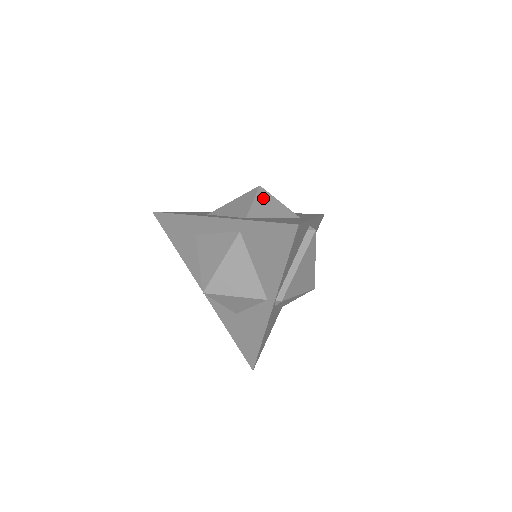
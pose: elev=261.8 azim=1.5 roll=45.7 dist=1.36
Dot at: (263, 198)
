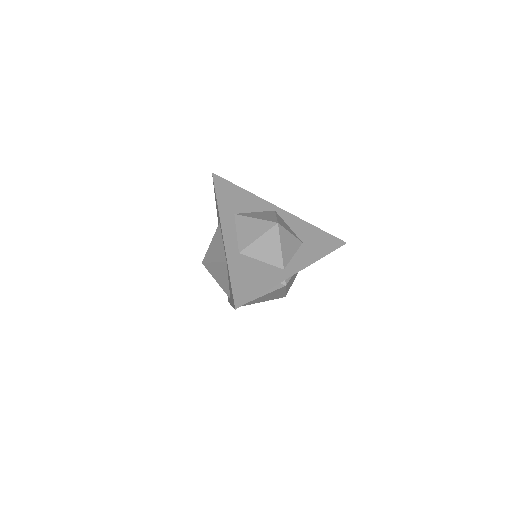
Dot at: (269, 238)
